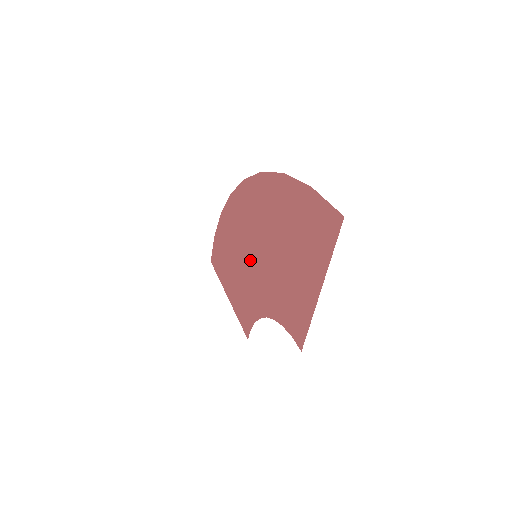
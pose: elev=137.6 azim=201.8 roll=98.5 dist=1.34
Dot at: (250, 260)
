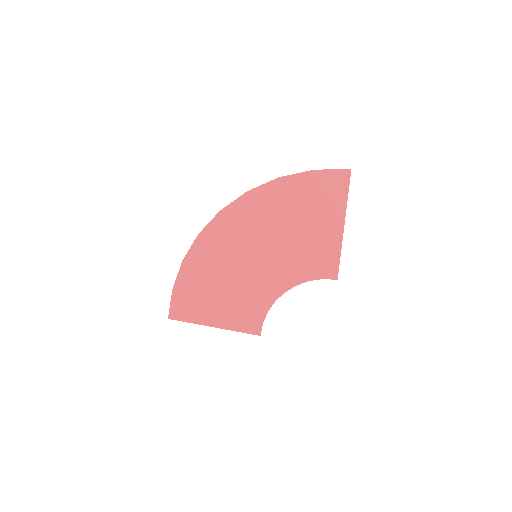
Dot at: (248, 265)
